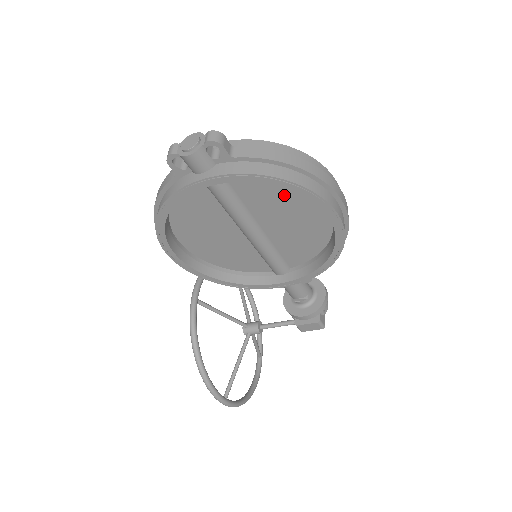
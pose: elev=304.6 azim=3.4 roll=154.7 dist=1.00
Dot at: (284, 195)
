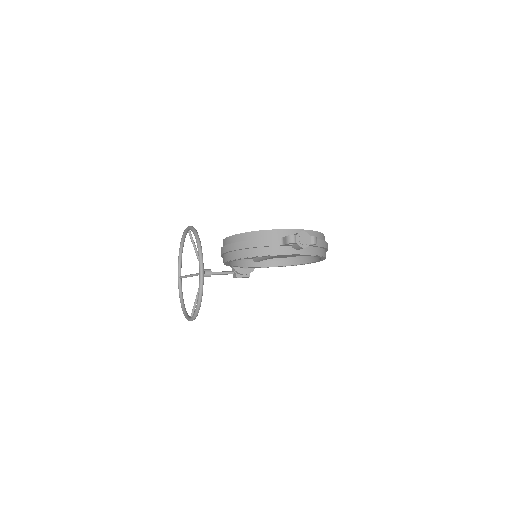
Dot at: occluded
